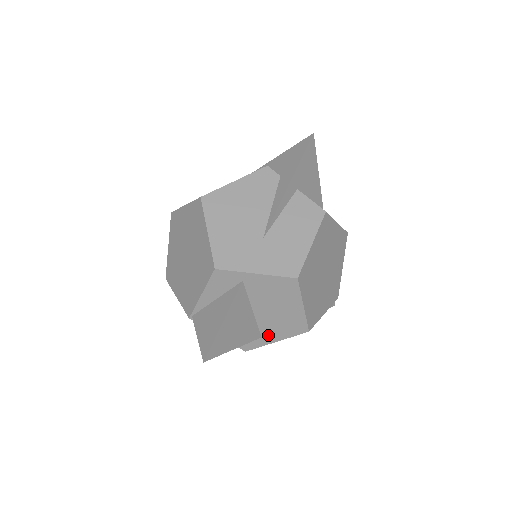
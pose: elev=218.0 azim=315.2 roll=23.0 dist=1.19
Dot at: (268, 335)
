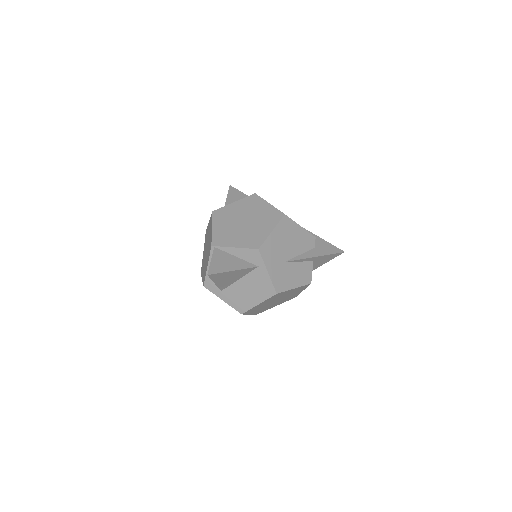
Dot at: (225, 294)
